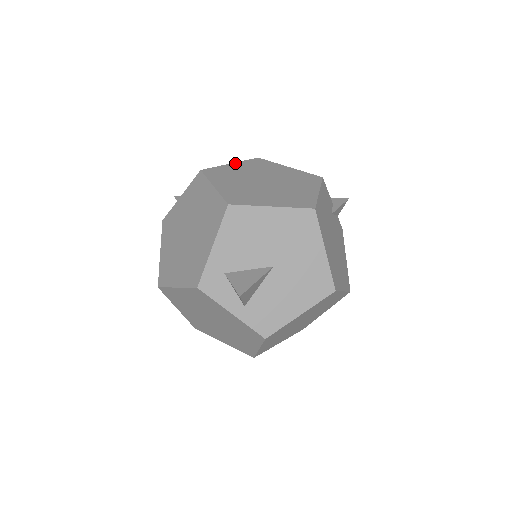
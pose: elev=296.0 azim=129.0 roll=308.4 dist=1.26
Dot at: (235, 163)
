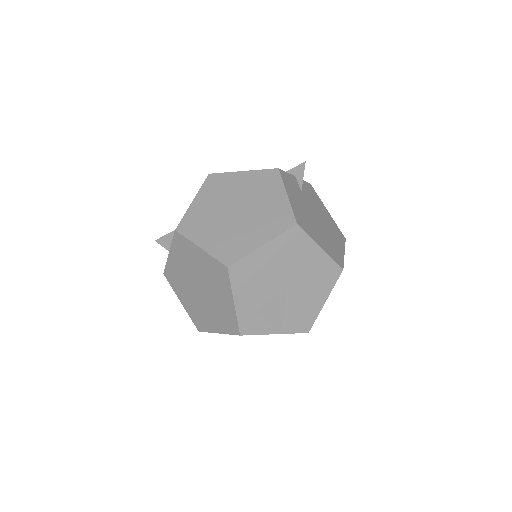
Dot at: (196, 198)
